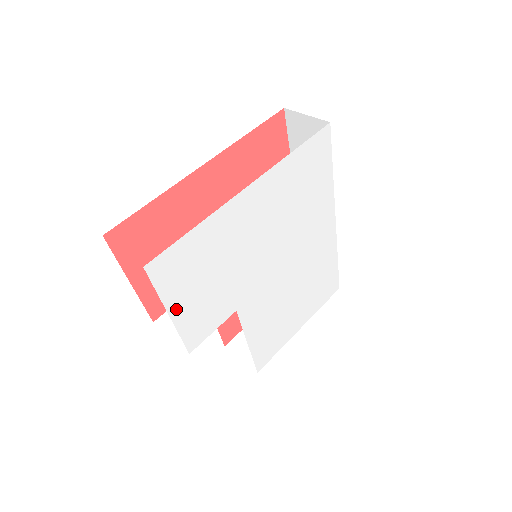
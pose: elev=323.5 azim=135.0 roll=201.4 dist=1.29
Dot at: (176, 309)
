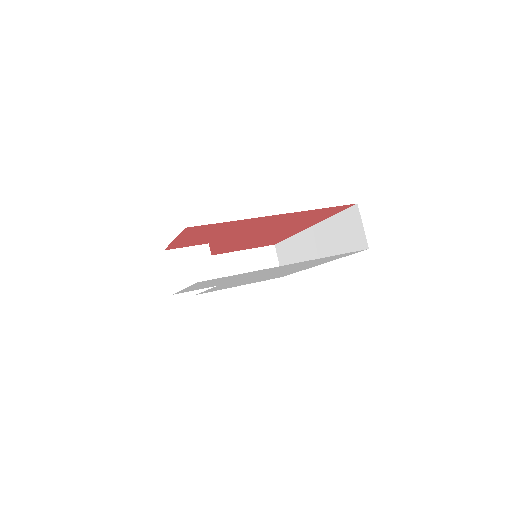
Dot at: (190, 287)
